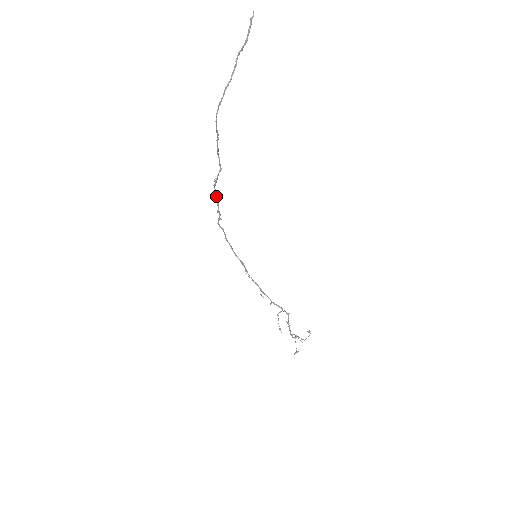
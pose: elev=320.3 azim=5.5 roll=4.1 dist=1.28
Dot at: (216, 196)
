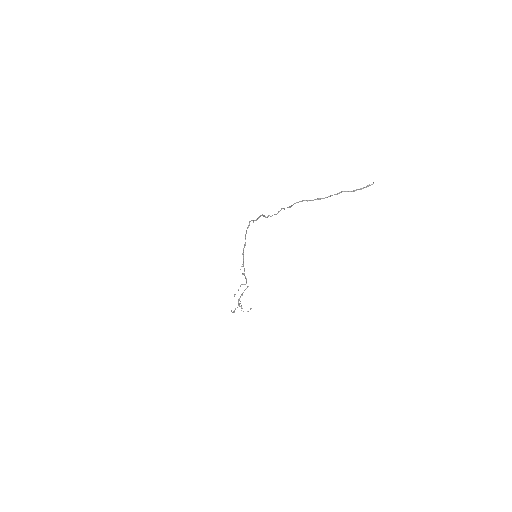
Dot at: (262, 215)
